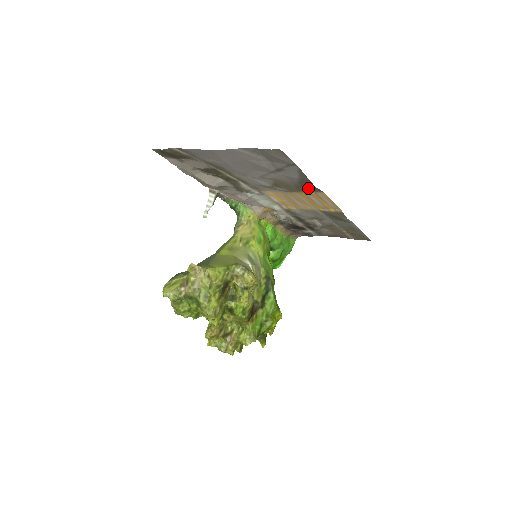
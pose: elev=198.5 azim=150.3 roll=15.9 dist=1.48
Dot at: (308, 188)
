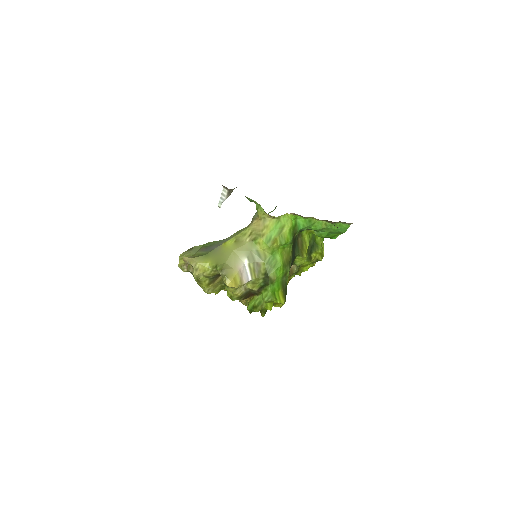
Dot at: occluded
